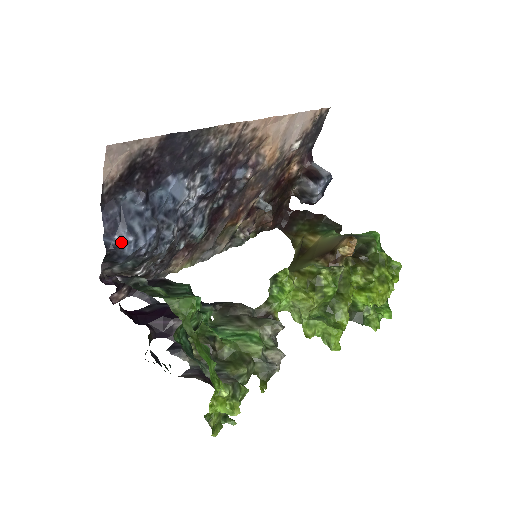
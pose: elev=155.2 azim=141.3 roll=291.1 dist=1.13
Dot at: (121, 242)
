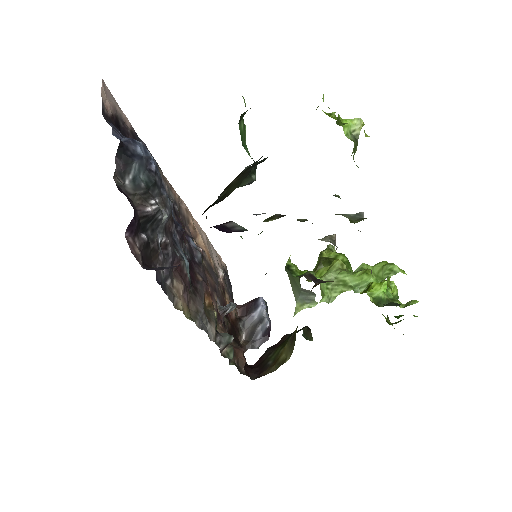
Dot at: (132, 139)
